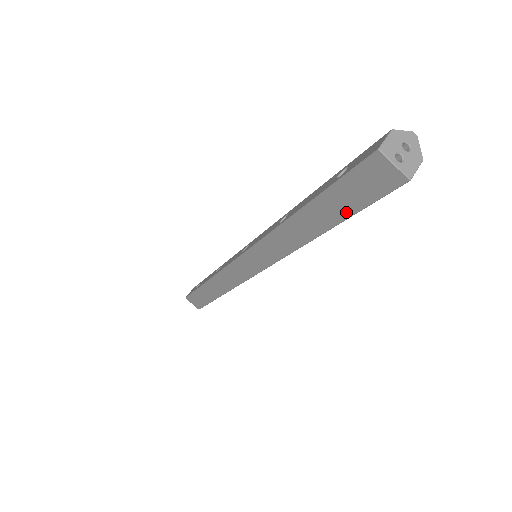
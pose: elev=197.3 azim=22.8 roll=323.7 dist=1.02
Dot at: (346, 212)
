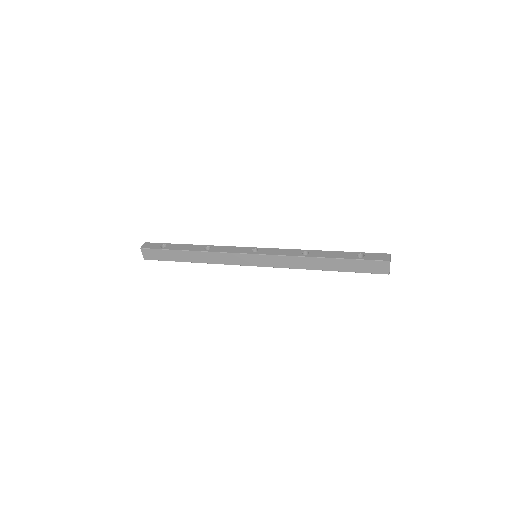
Dot at: (351, 270)
